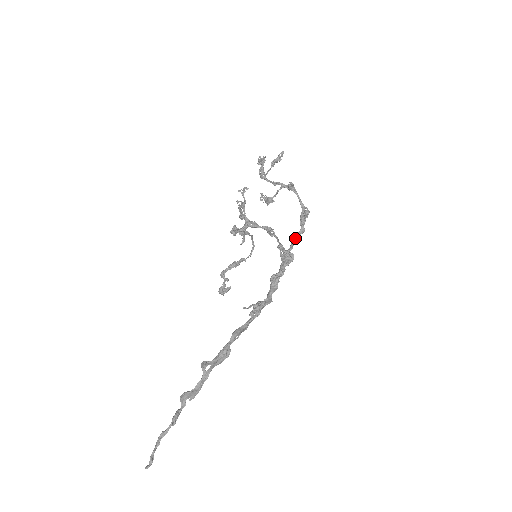
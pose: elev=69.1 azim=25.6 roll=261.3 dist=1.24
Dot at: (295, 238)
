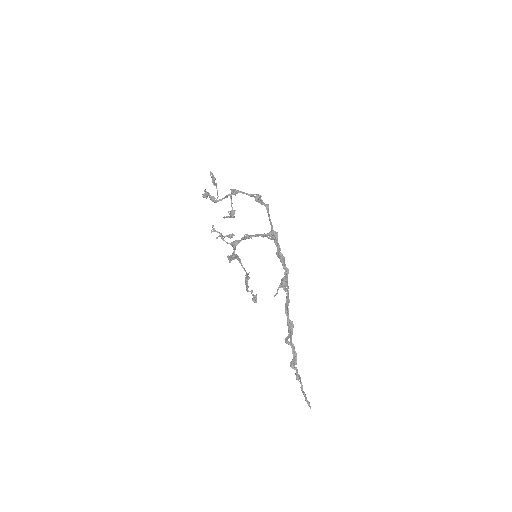
Dot at: (268, 215)
